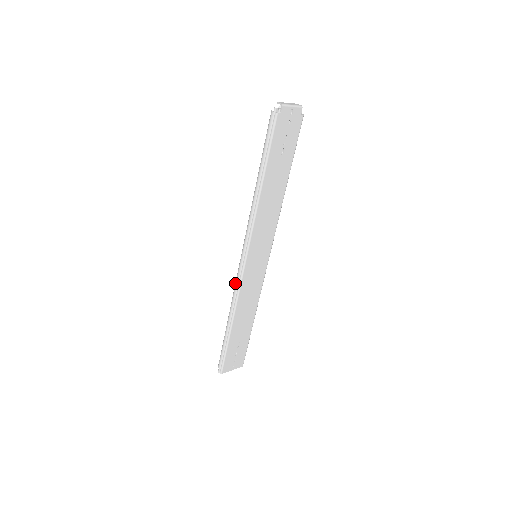
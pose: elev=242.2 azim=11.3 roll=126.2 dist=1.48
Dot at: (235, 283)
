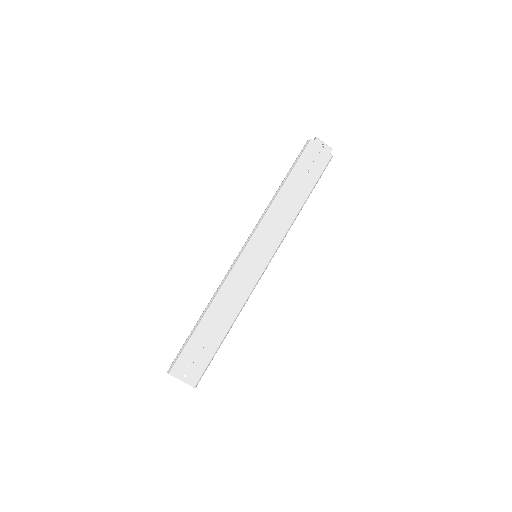
Dot at: (227, 272)
